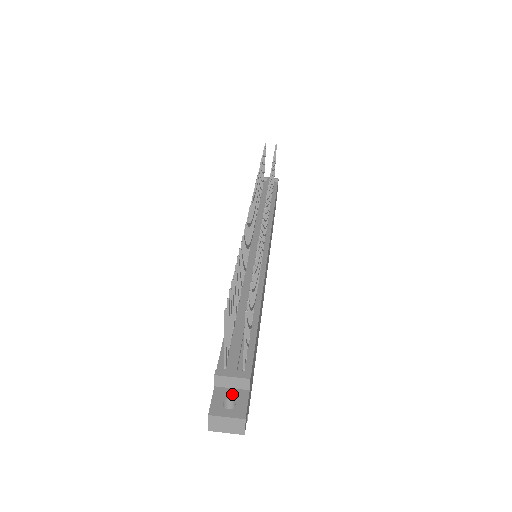
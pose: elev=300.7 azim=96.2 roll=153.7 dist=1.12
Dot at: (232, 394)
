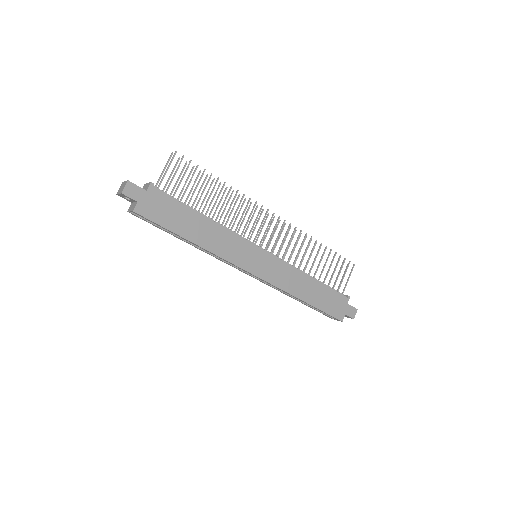
Dot at: occluded
